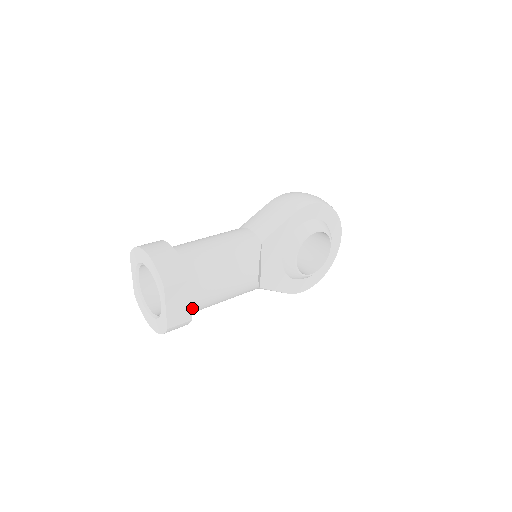
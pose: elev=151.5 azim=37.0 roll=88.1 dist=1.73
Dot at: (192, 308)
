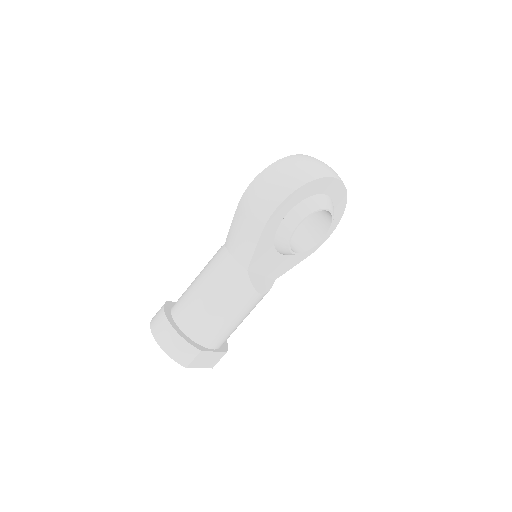
Dot at: (221, 345)
